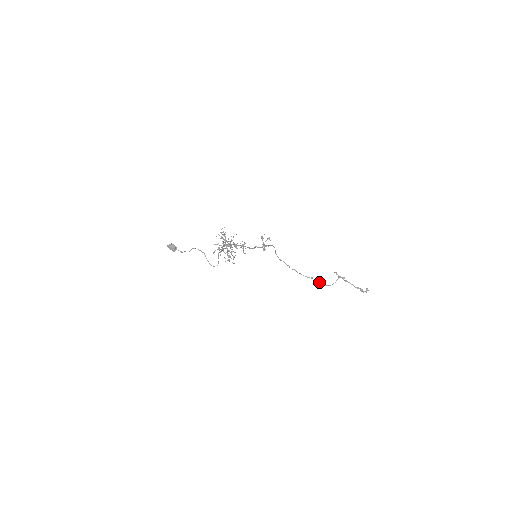
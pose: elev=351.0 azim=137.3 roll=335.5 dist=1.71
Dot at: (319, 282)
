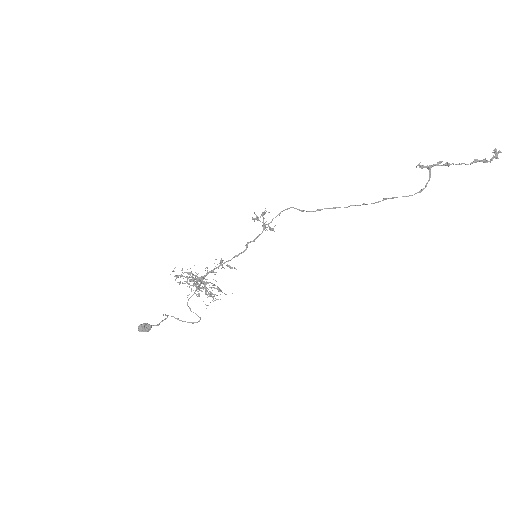
Dot at: occluded
